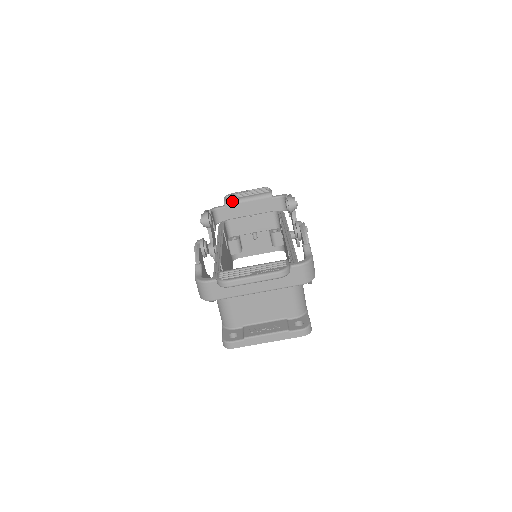
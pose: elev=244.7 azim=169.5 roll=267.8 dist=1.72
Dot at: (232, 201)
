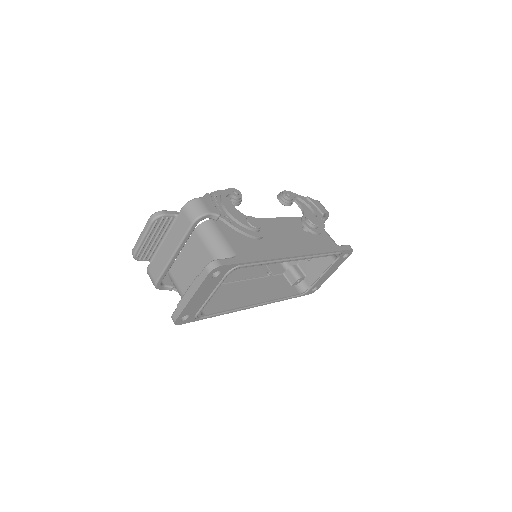
Dot at: occluded
